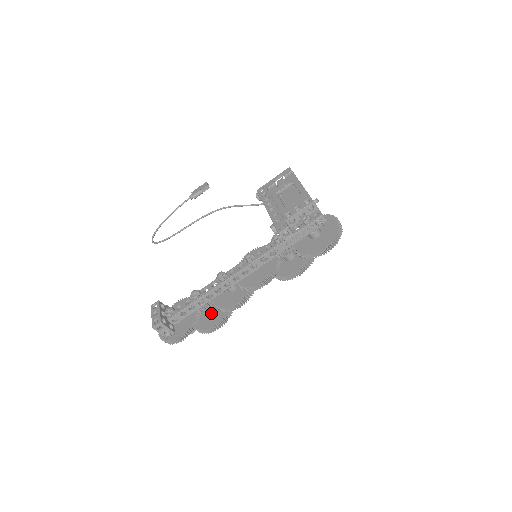
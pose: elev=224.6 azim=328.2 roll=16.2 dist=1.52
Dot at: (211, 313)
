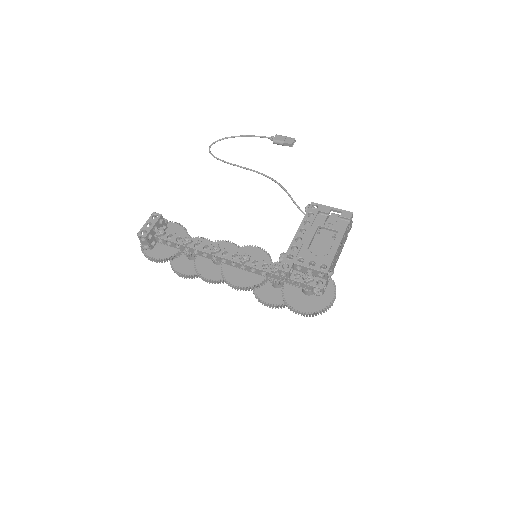
Dot at: (190, 259)
